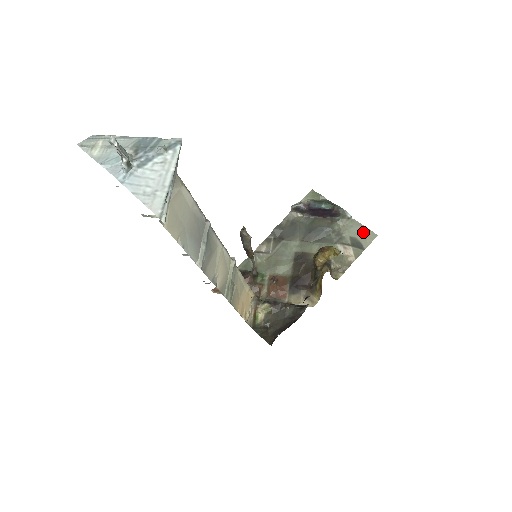
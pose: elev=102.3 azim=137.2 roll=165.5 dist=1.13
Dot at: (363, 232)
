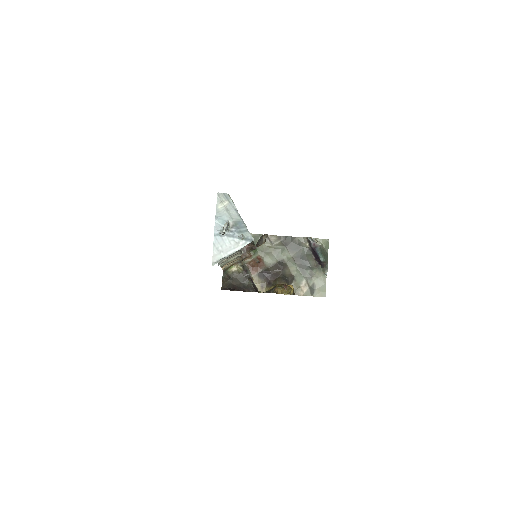
Dot at: (322, 288)
